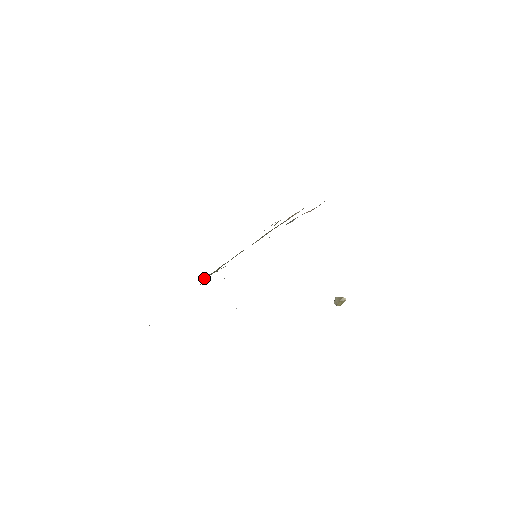
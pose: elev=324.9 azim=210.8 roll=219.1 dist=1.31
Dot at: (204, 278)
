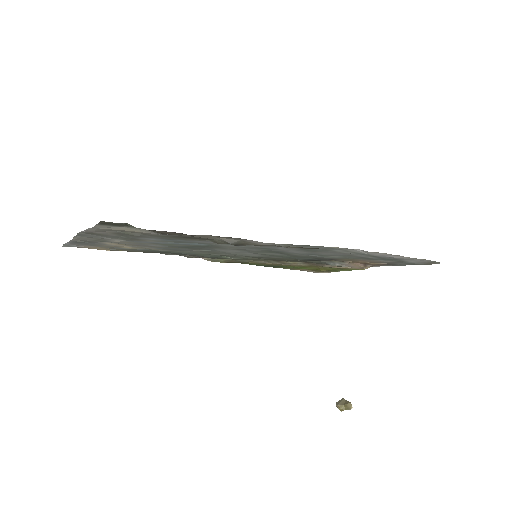
Dot at: (205, 259)
